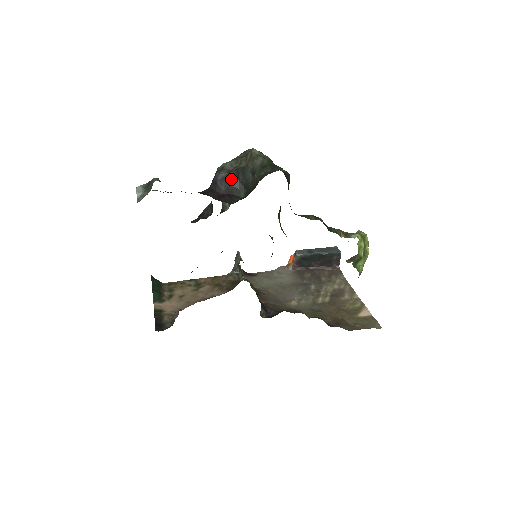
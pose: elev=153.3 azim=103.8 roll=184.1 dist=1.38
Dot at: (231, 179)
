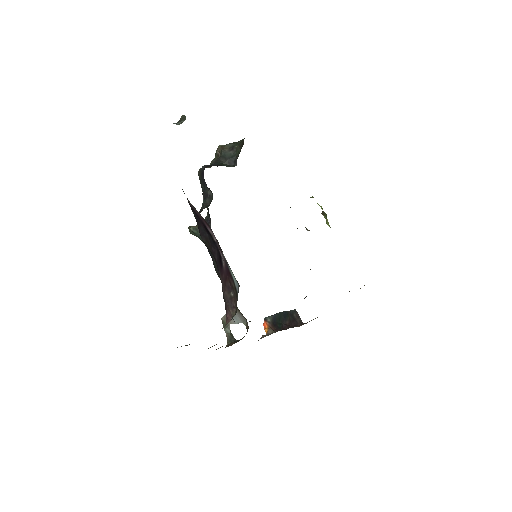
Dot at: (216, 164)
